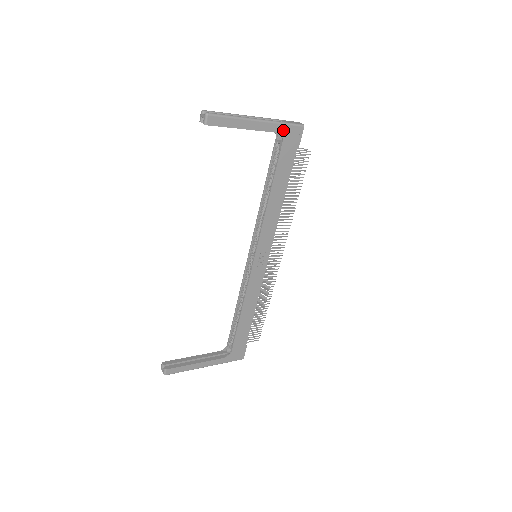
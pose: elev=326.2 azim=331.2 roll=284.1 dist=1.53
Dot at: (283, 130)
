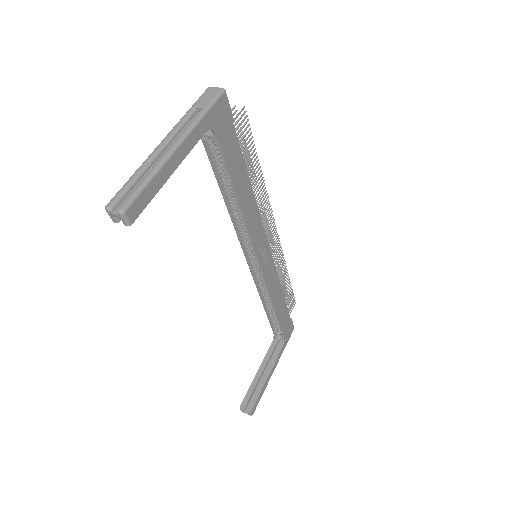
Dot at: (208, 122)
